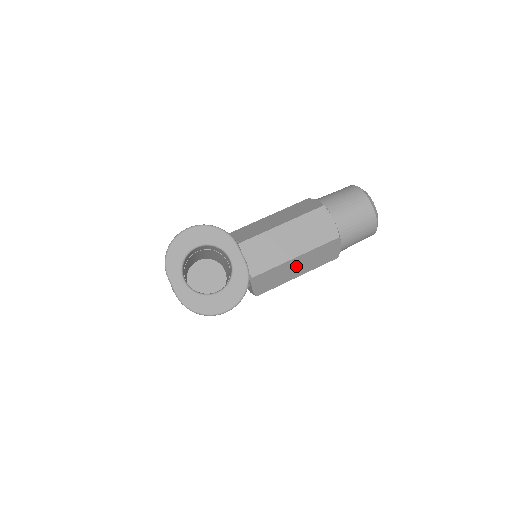
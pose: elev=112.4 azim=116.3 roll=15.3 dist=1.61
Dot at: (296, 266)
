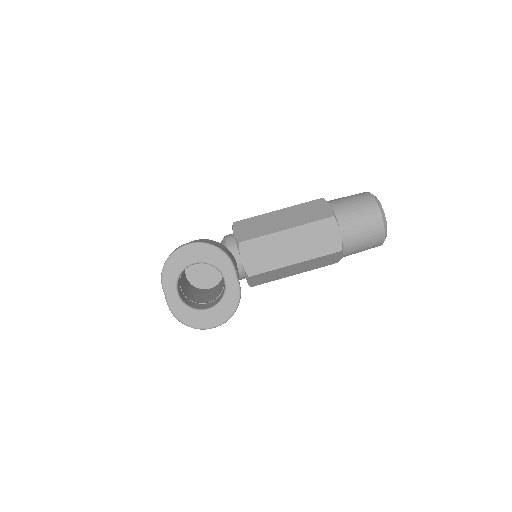
Dot at: (294, 269)
